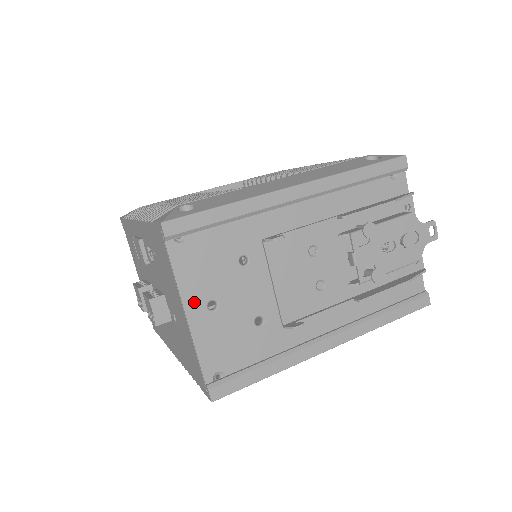
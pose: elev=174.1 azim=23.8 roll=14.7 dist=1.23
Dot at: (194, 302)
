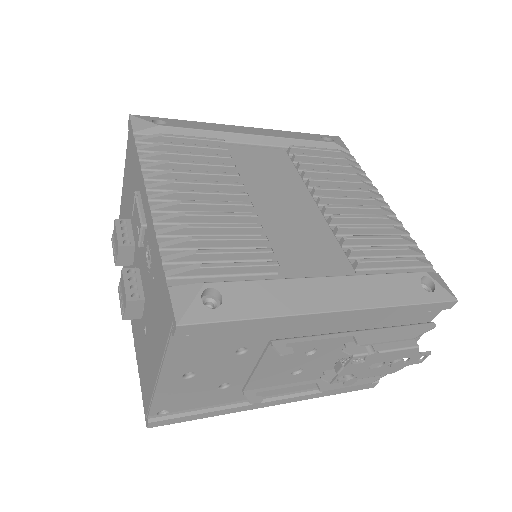
Dot at: (172, 372)
